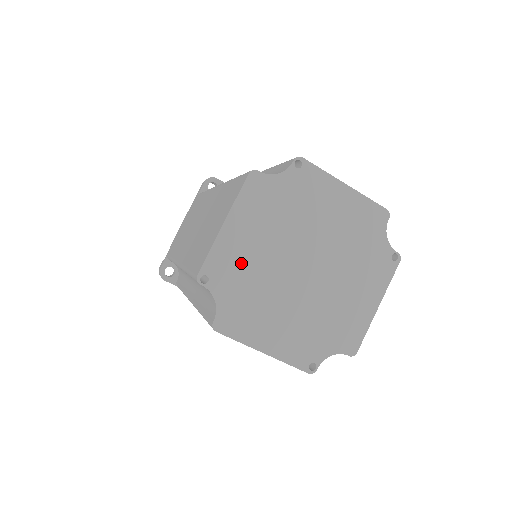
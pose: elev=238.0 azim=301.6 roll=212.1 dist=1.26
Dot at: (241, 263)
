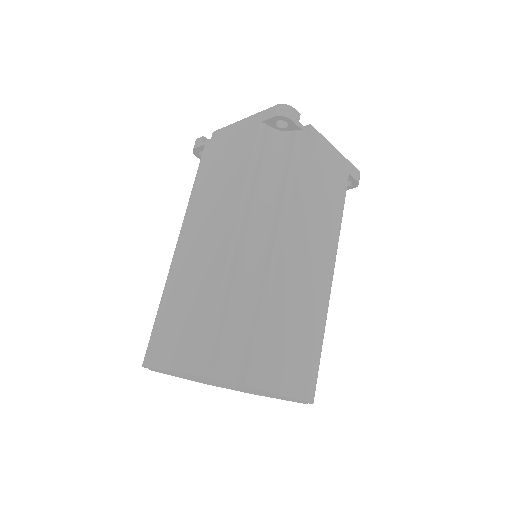
Dot at: (178, 374)
